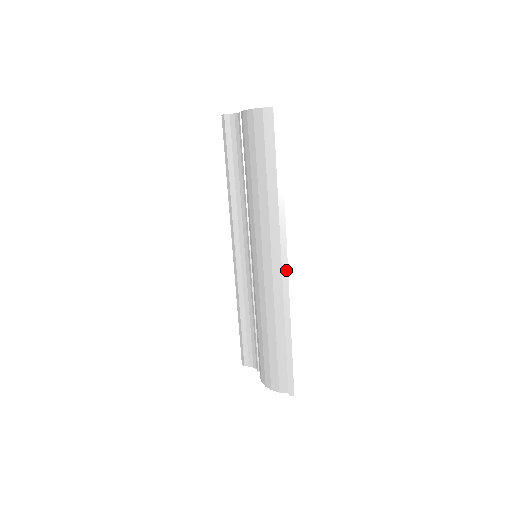
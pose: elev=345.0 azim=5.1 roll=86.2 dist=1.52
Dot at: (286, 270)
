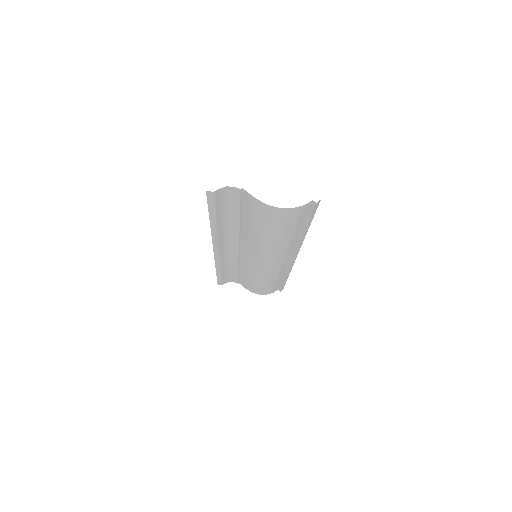
Dot at: (295, 259)
